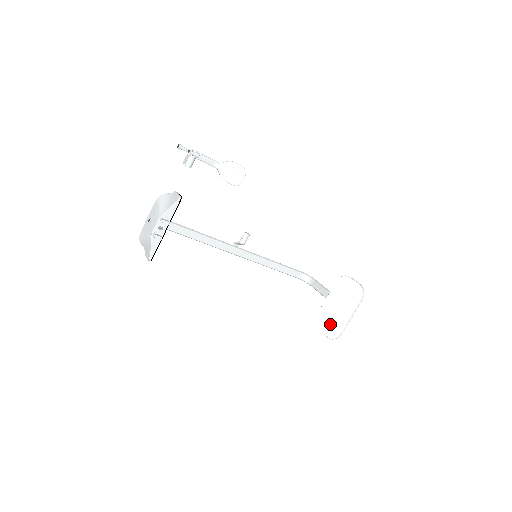
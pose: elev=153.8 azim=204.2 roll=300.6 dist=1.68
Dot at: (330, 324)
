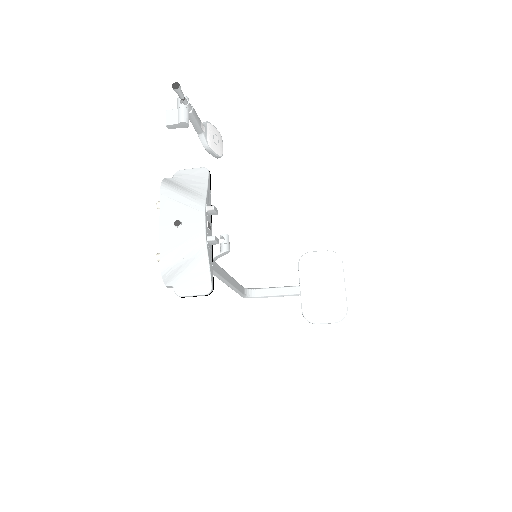
Dot at: (328, 308)
